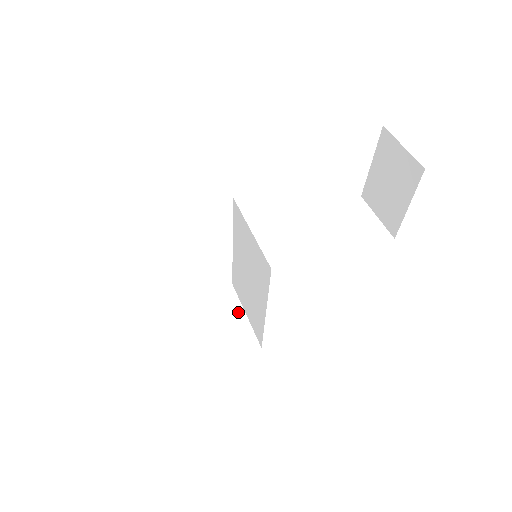
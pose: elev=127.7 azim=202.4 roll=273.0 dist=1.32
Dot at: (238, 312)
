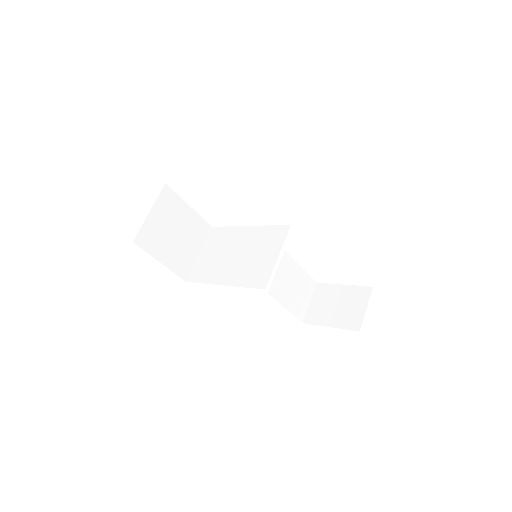
Dot at: (198, 247)
